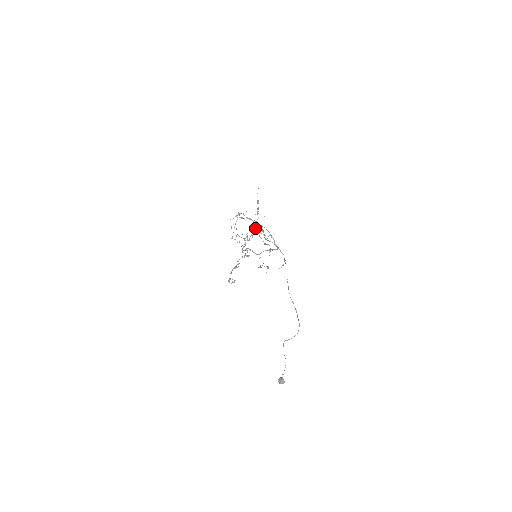
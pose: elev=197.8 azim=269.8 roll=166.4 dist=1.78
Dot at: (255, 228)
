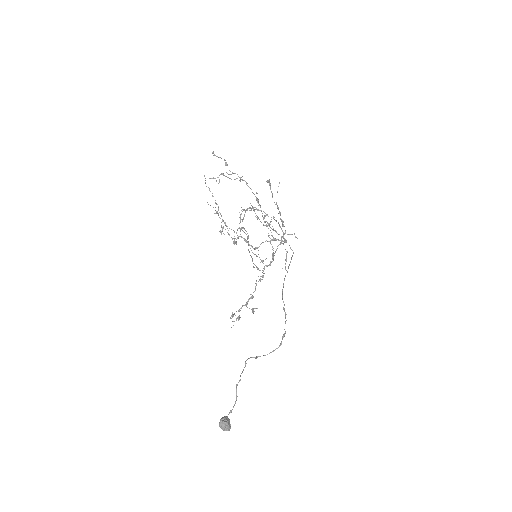
Dot at: (255, 209)
